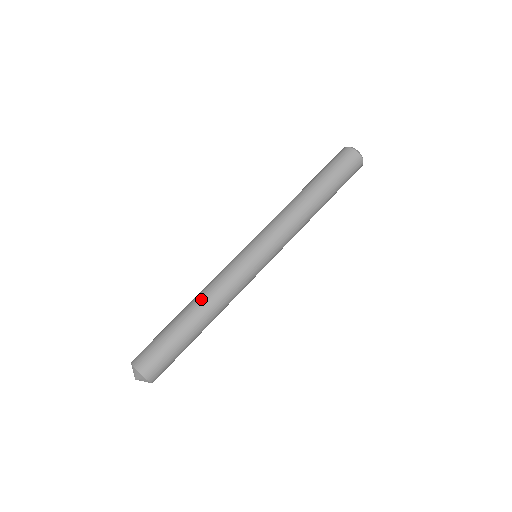
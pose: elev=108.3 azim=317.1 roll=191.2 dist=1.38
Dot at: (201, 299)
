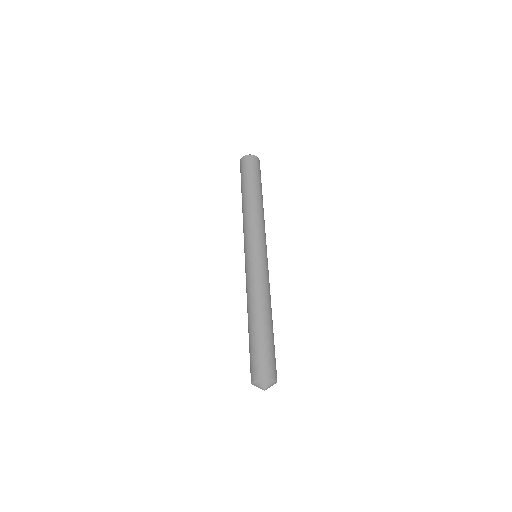
Dot at: (250, 305)
